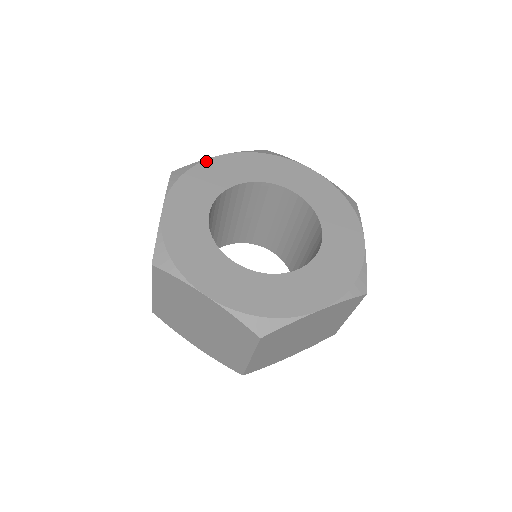
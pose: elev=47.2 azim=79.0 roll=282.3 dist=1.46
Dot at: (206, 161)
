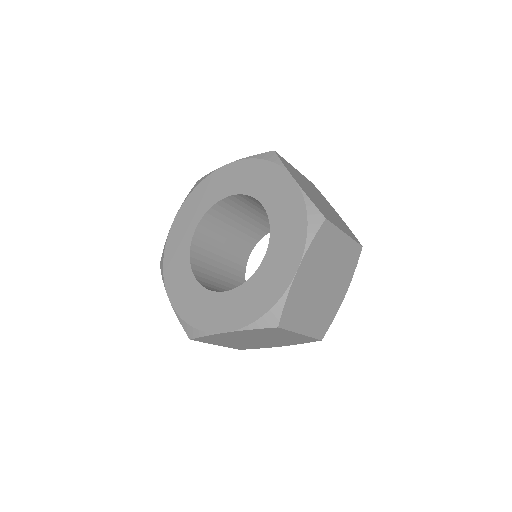
Dot at: (168, 237)
